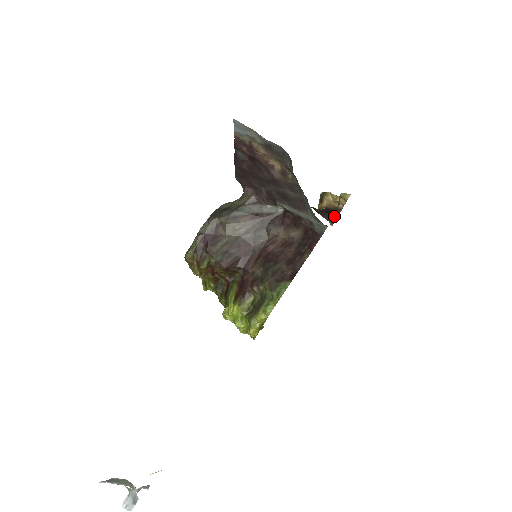
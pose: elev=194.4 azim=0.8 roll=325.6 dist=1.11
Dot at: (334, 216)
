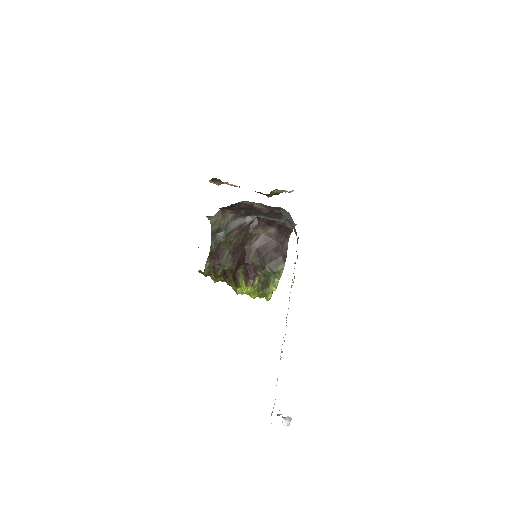
Dot at: occluded
